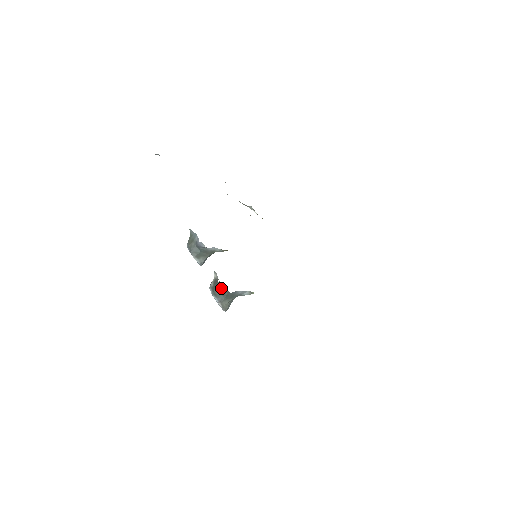
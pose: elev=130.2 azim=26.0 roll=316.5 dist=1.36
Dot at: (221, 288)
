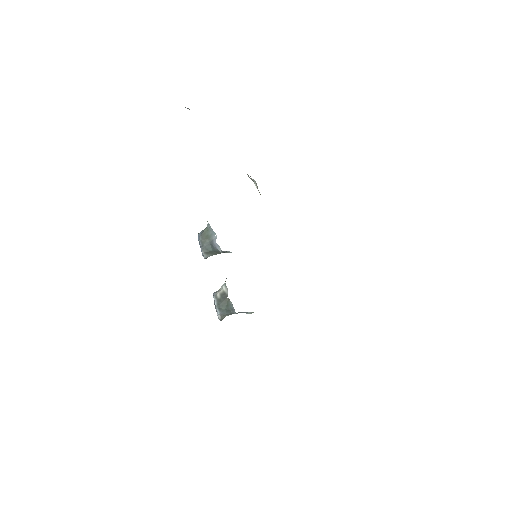
Dot at: (228, 306)
